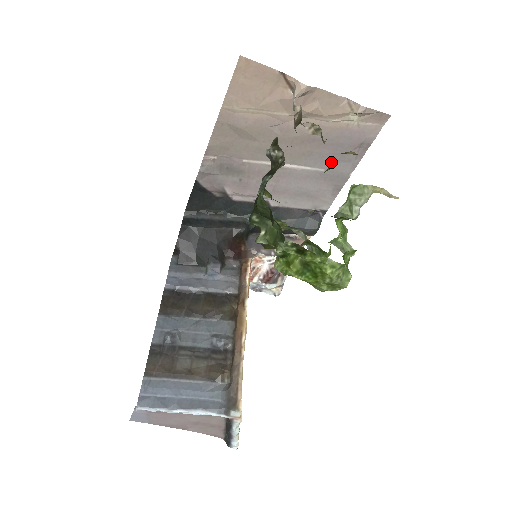
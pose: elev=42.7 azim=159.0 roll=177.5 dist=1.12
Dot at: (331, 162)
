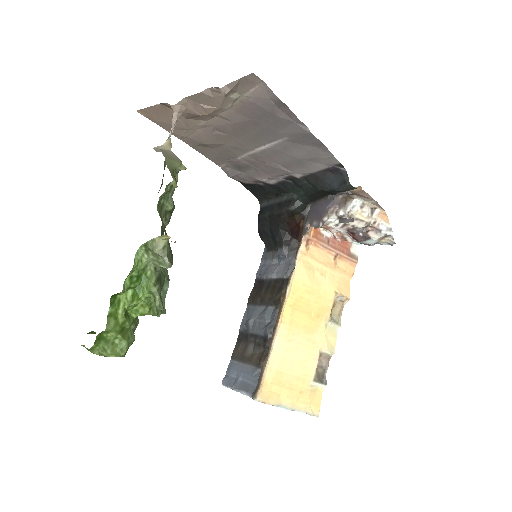
Dot at: (281, 130)
